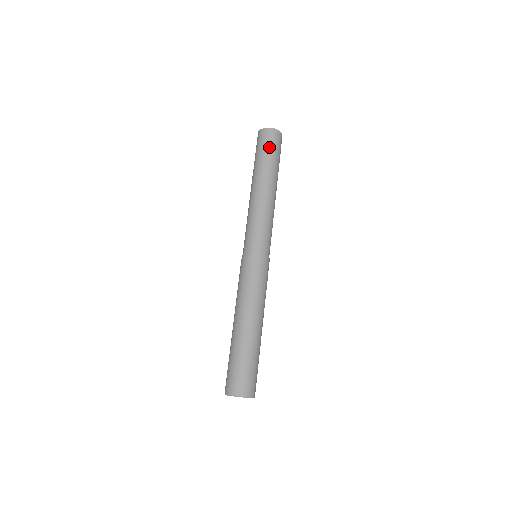
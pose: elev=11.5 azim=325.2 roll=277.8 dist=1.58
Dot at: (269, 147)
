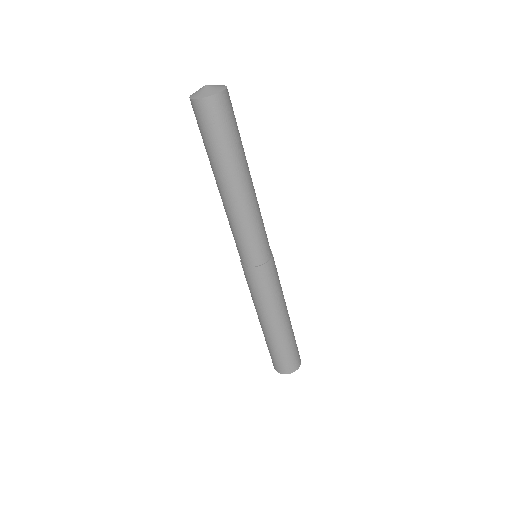
Dot at: (204, 132)
